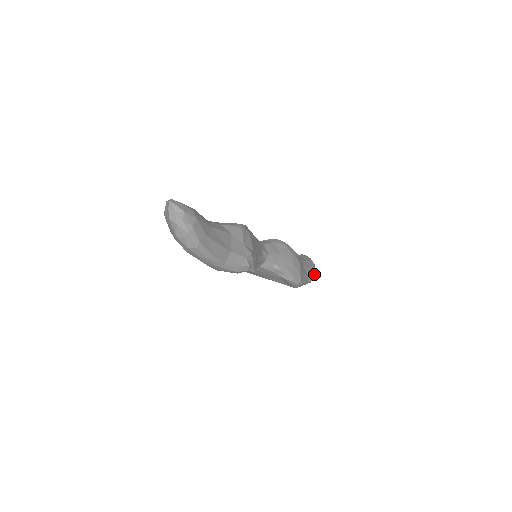
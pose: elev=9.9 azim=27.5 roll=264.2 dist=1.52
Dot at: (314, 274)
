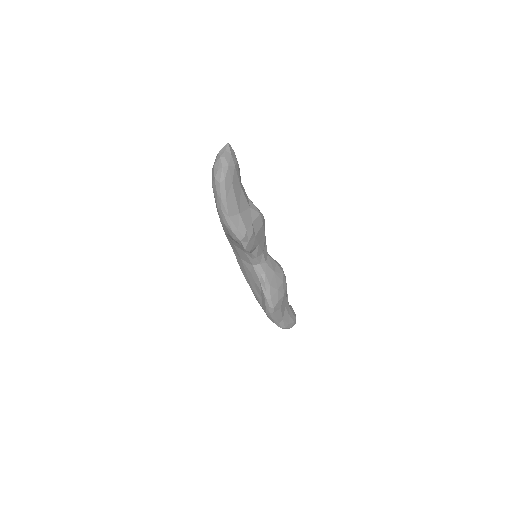
Dot at: occluded
